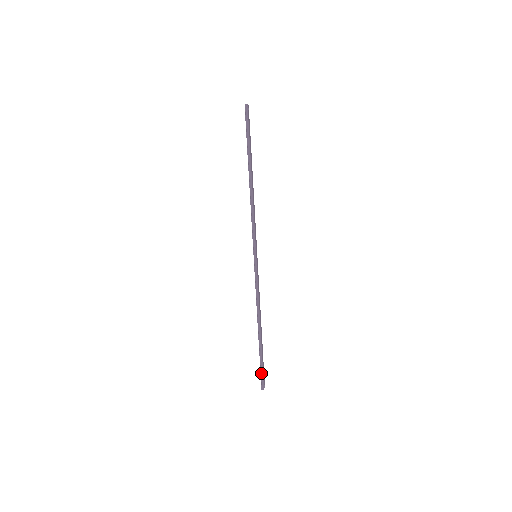
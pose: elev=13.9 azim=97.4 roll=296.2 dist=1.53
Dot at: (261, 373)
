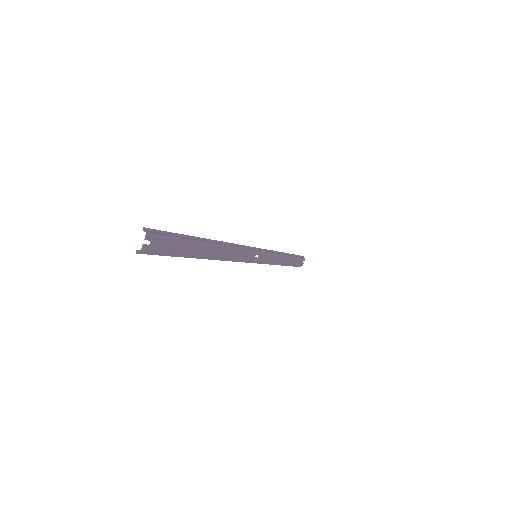
Dot at: occluded
